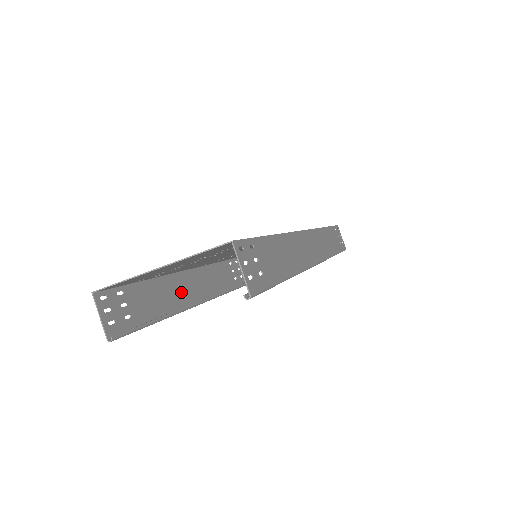
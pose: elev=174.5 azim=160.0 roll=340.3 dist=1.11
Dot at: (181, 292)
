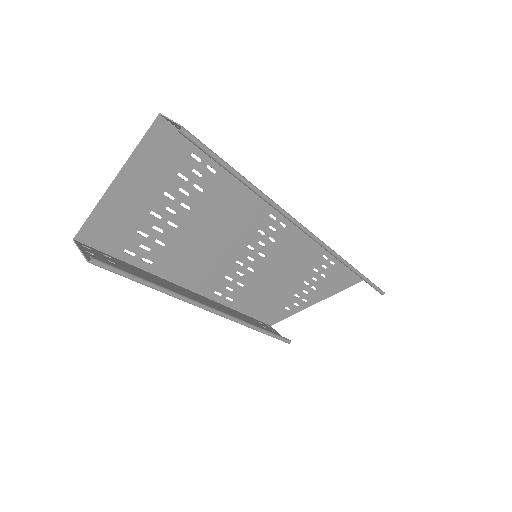
Dot at: (189, 297)
